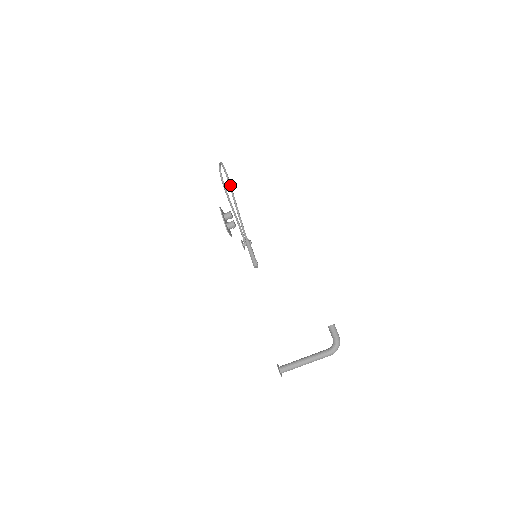
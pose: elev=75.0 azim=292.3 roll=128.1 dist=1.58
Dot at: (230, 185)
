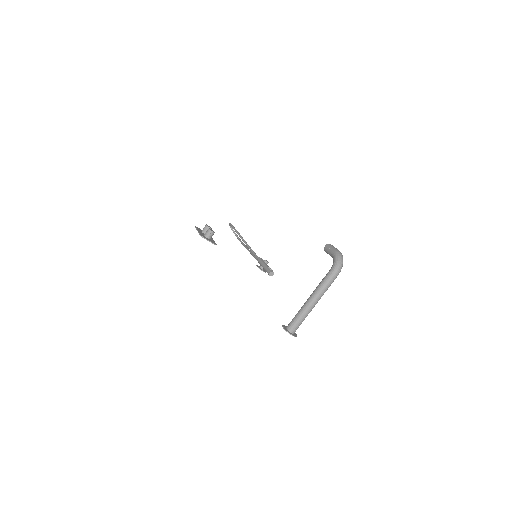
Dot at: (236, 231)
